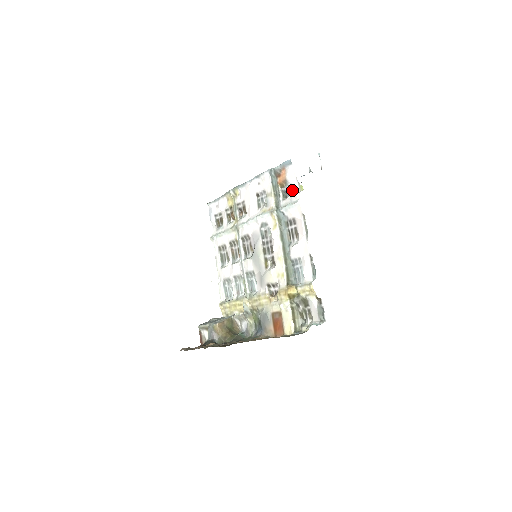
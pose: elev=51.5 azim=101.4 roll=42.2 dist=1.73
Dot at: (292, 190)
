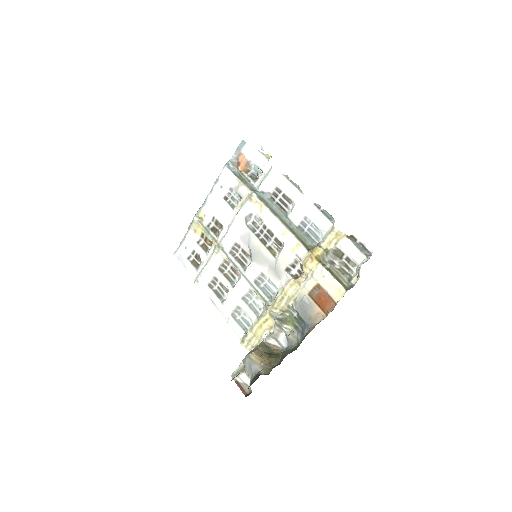
Dot at: (260, 164)
